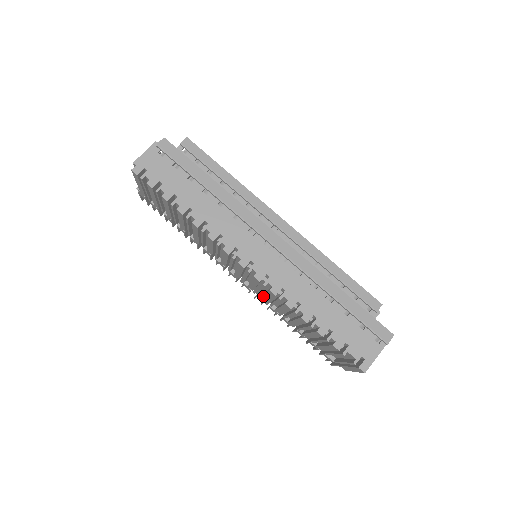
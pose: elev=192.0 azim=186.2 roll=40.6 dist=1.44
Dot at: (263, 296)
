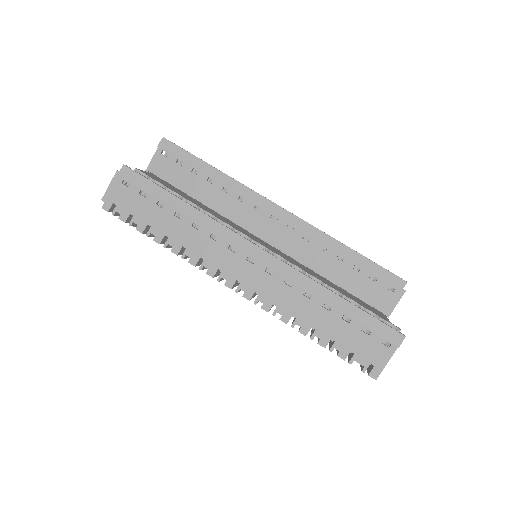
Dot at: occluded
